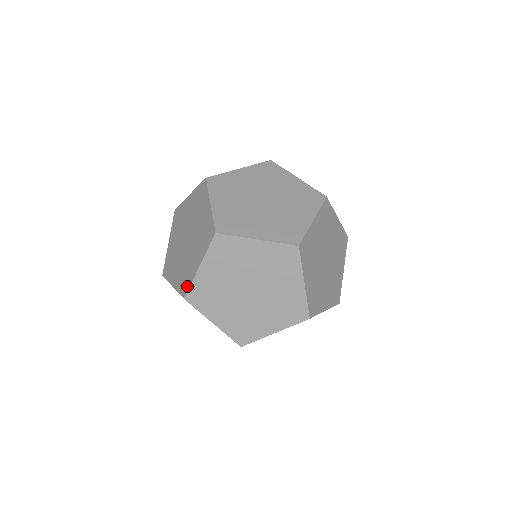
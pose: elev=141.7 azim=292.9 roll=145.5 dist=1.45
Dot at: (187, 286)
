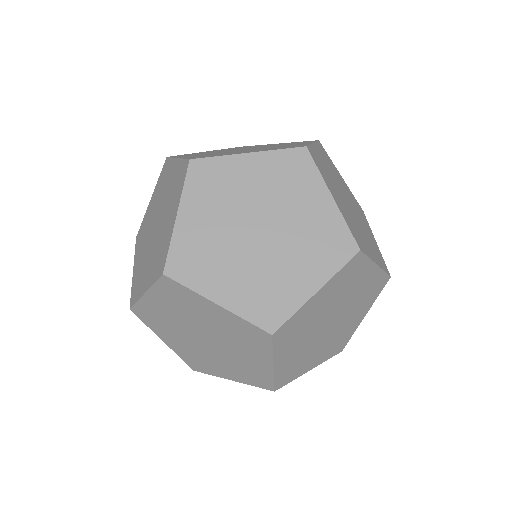
Dot at: (134, 298)
